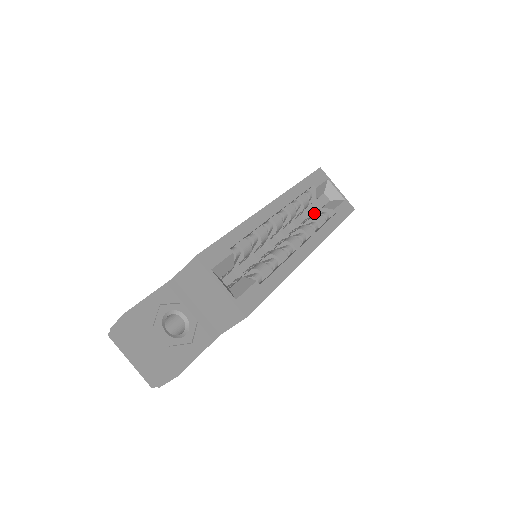
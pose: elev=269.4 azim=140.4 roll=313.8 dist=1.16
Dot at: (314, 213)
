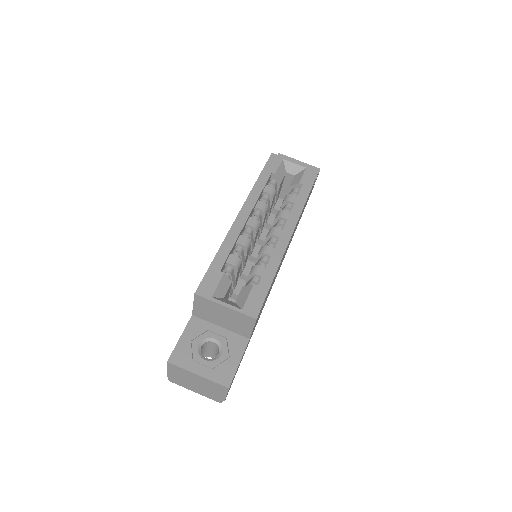
Dot at: occluded
